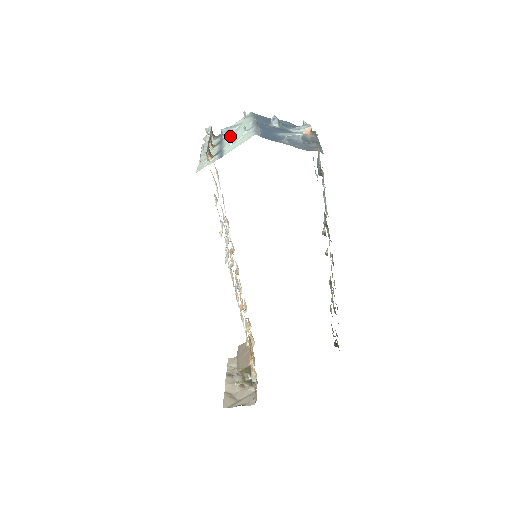
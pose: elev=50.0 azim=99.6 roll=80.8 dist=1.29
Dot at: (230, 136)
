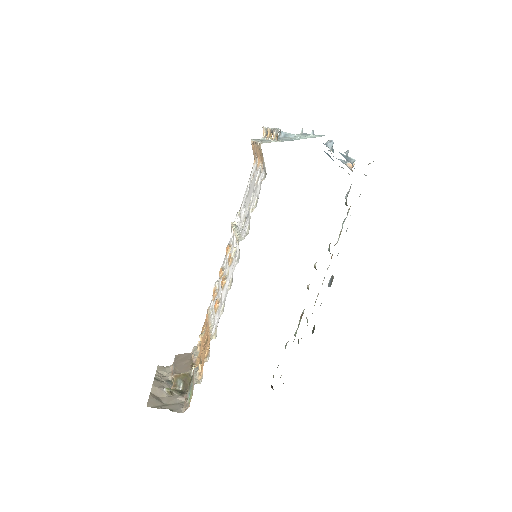
Dot at: (290, 137)
